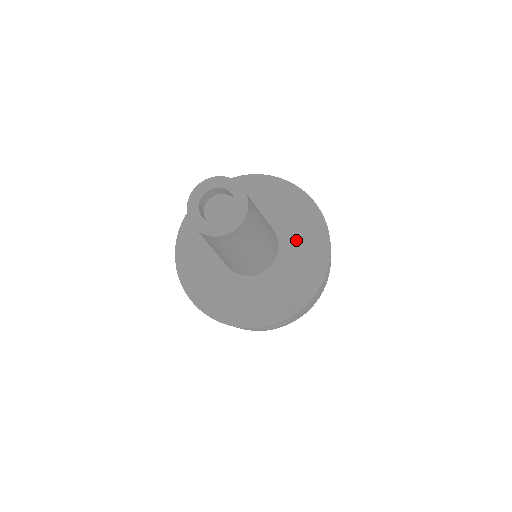
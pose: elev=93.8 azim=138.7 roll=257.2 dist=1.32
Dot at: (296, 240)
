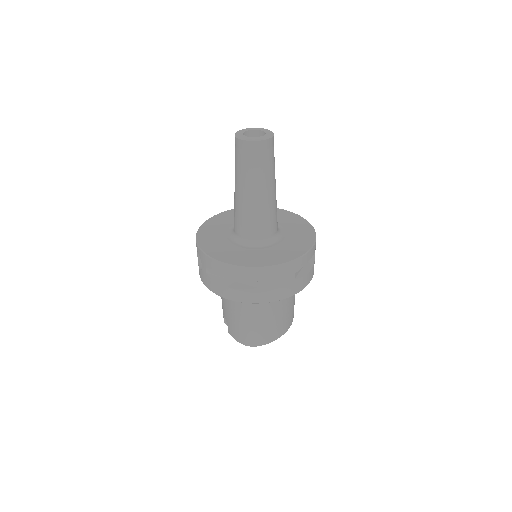
Dot at: (290, 239)
